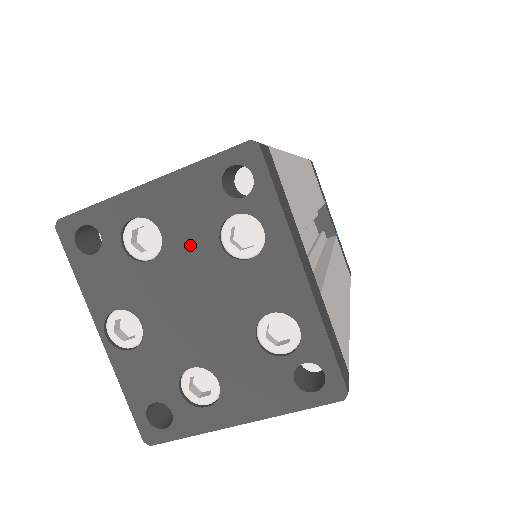
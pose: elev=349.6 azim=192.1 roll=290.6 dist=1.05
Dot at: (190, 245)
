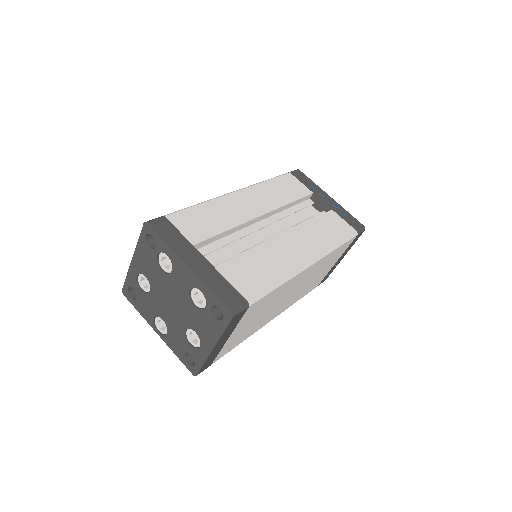
Dot at: (155, 277)
